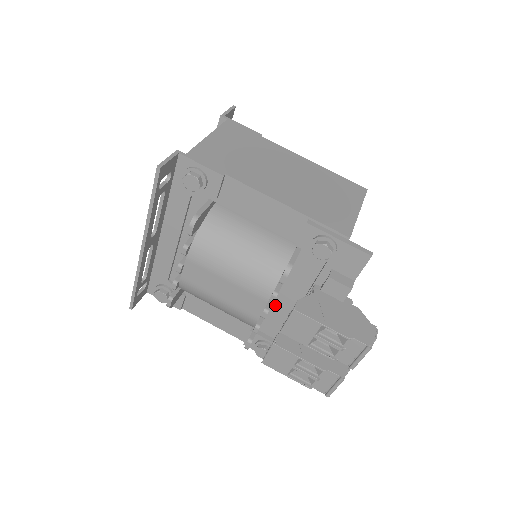
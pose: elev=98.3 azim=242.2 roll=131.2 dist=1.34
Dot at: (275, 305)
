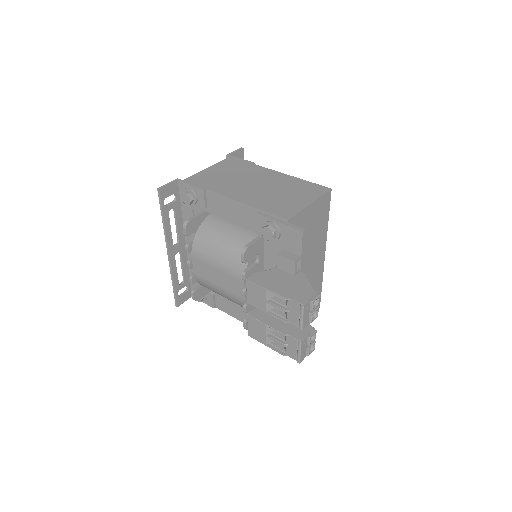
Dot at: occluded
